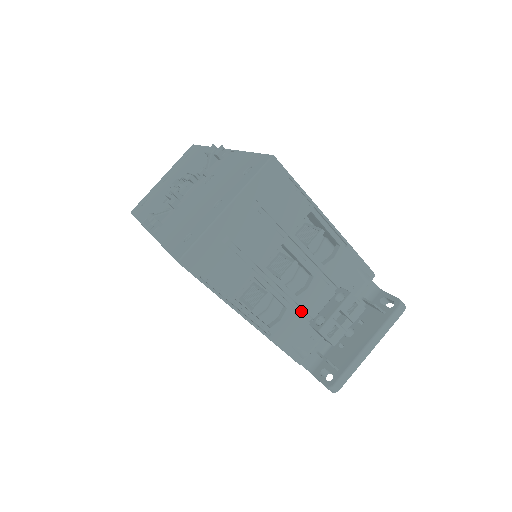
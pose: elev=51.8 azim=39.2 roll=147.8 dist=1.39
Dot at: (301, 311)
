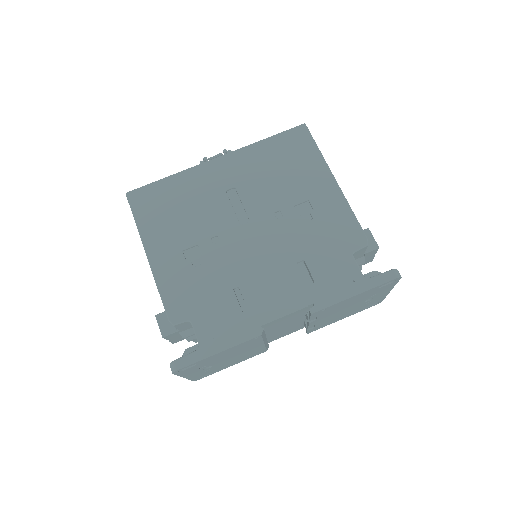
Dot at: occluded
